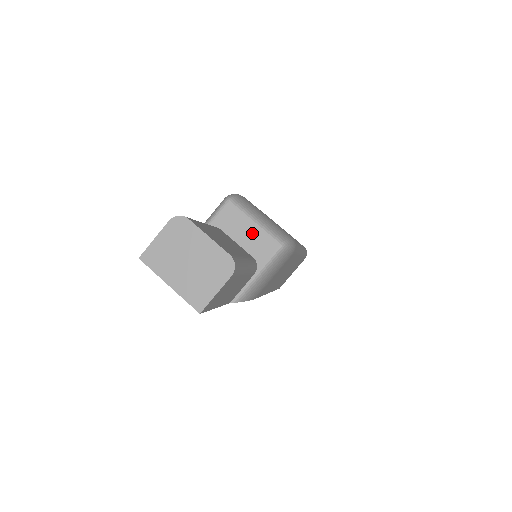
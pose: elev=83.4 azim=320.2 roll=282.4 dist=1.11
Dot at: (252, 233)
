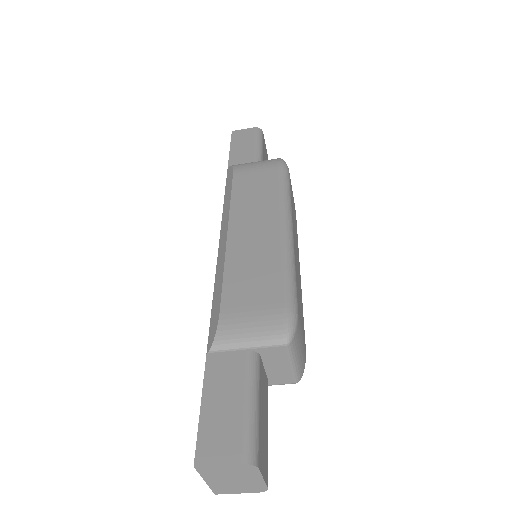
Dot at: (283, 369)
